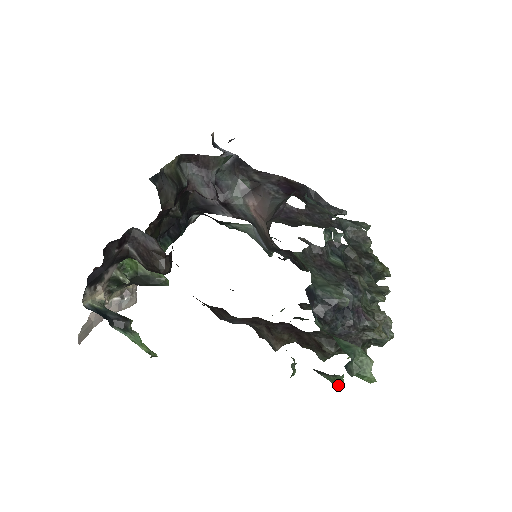
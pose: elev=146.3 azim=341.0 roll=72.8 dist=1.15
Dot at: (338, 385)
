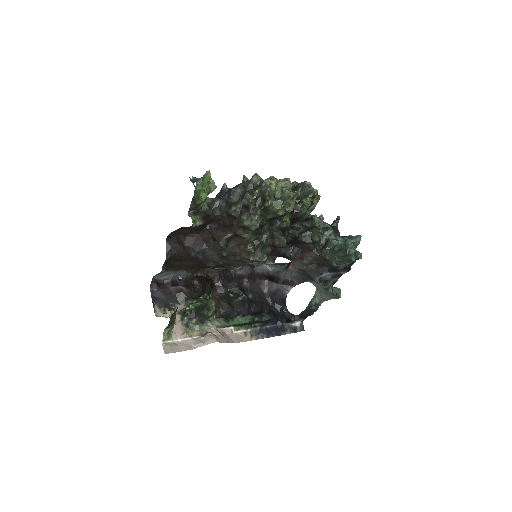
Dot at: (199, 194)
